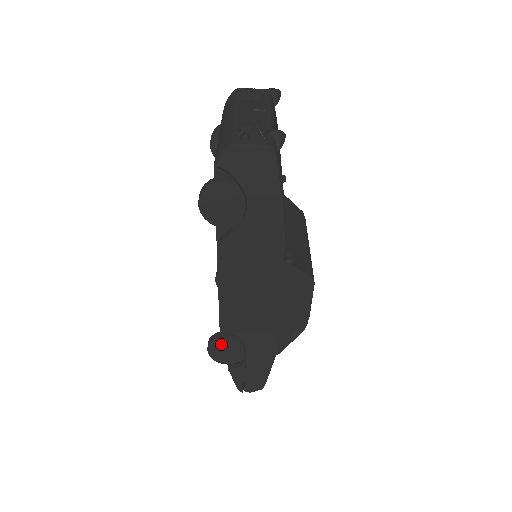
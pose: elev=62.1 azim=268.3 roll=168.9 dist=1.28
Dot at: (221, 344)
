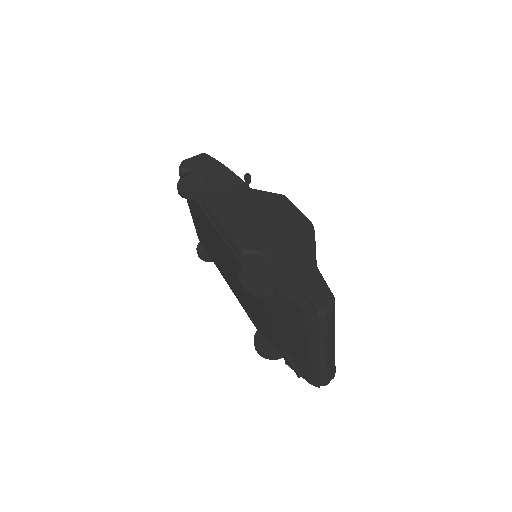
Dot at: (250, 271)
